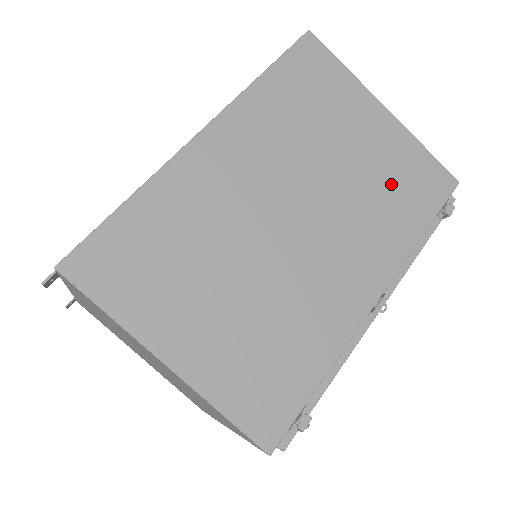
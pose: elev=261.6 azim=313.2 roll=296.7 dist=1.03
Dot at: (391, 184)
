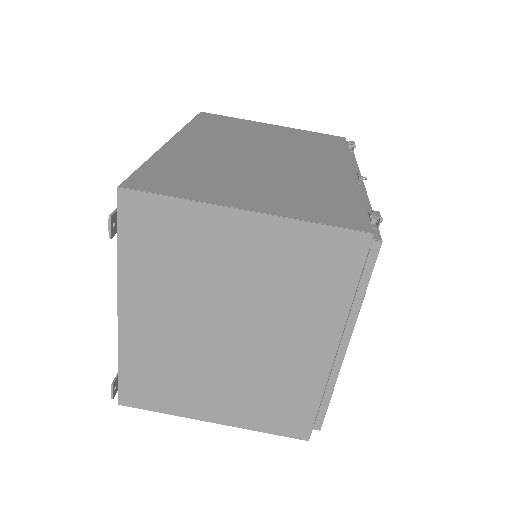
Dot at: (308, 141)
